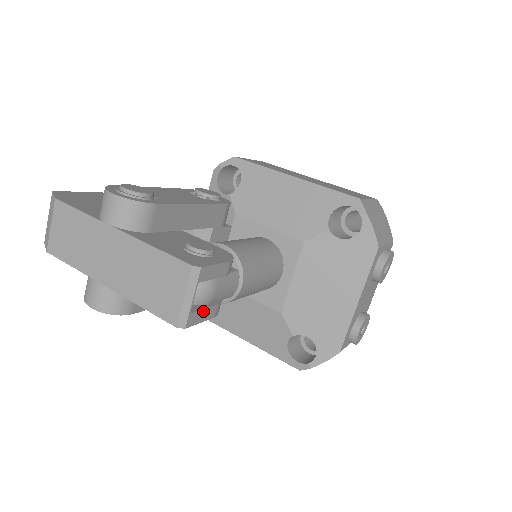
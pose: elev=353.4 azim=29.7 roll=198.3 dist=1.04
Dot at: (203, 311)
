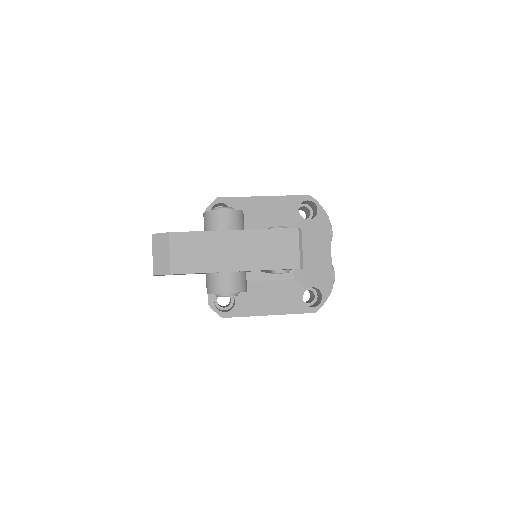
Dot at: occluded
